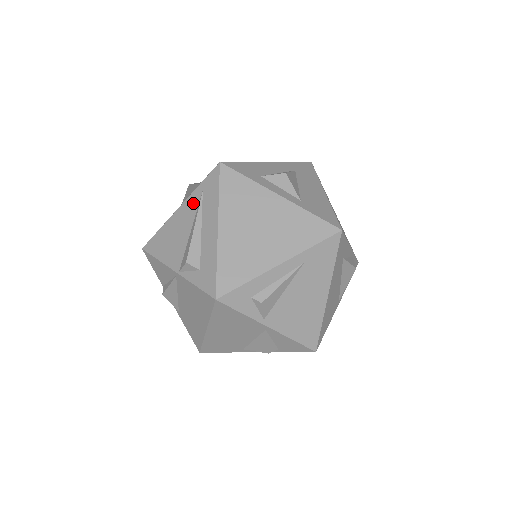
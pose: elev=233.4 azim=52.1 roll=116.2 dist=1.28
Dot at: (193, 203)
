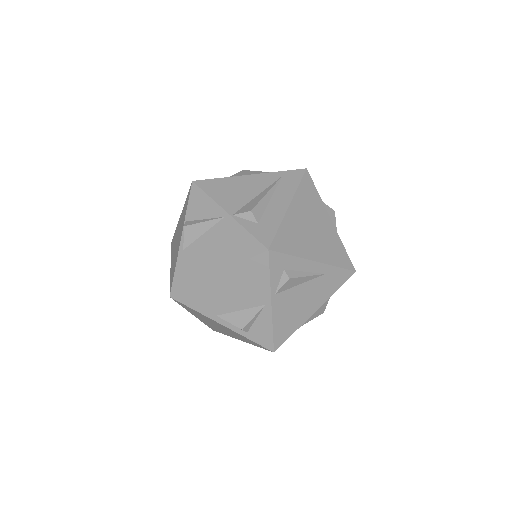
Dot at: (268, 179)
